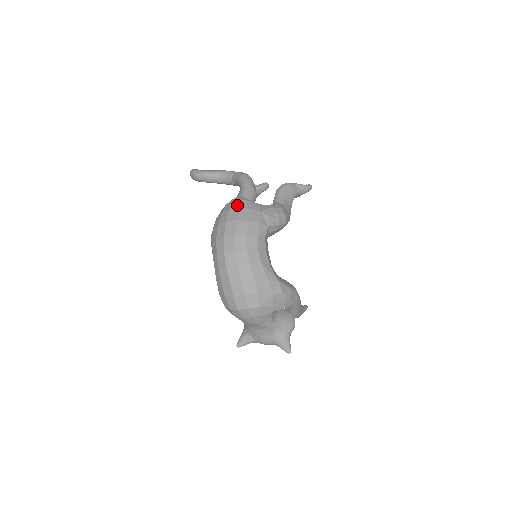
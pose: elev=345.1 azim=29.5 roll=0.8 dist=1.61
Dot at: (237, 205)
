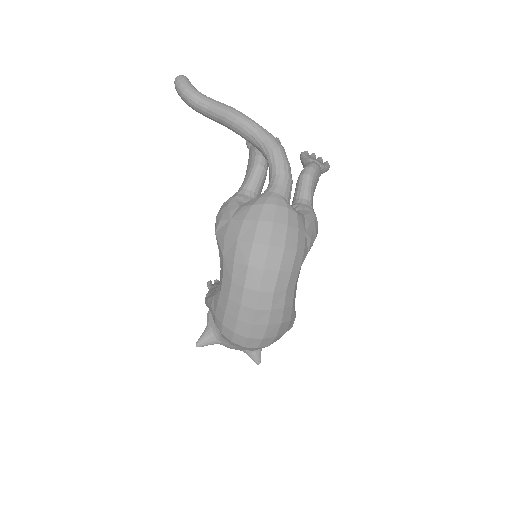
Dot at: (283, 218)
